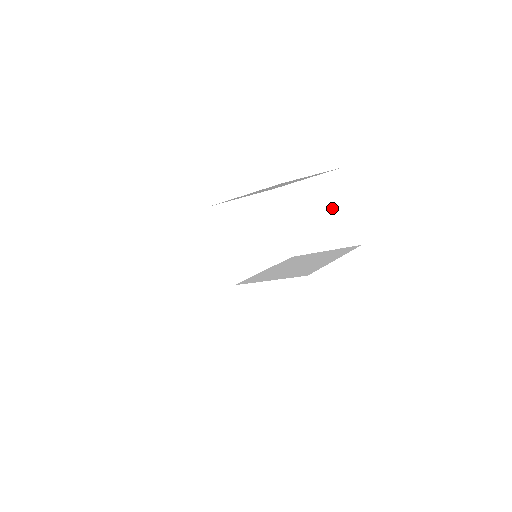
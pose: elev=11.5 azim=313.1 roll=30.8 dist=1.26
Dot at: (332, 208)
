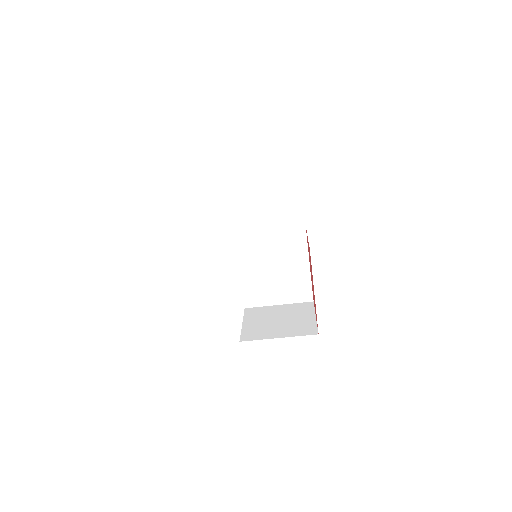
Dot at: (297, 317)
